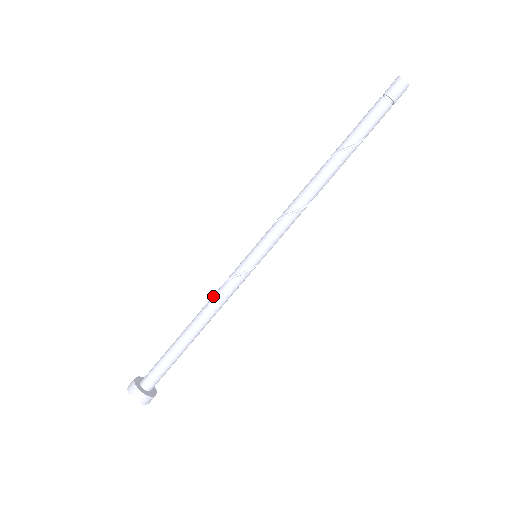
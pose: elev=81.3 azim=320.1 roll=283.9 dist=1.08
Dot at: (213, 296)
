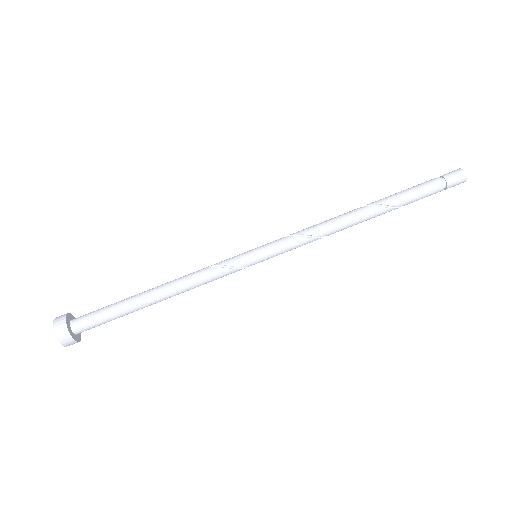
Dot at: (195, 274)
